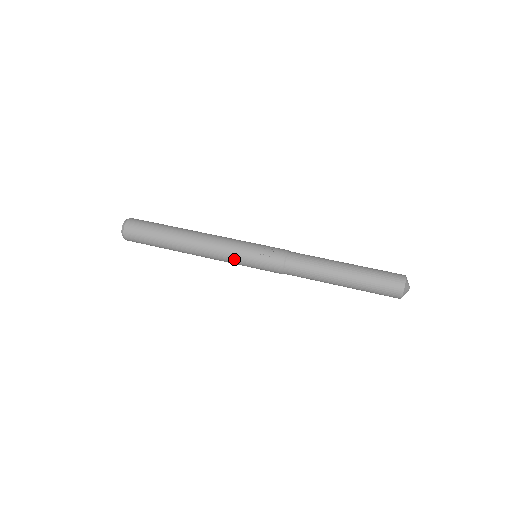
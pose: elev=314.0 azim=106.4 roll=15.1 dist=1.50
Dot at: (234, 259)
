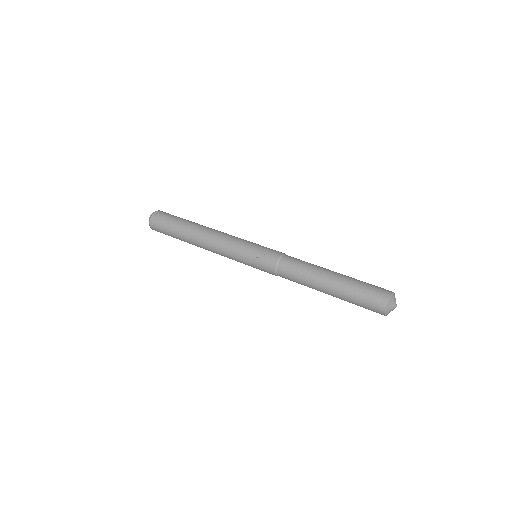
Dot at: (235, 258)
